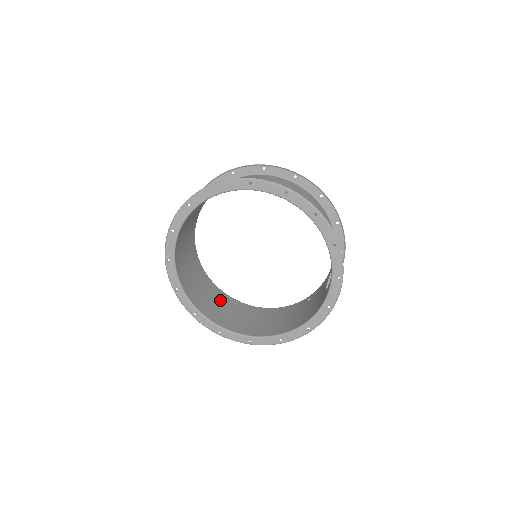
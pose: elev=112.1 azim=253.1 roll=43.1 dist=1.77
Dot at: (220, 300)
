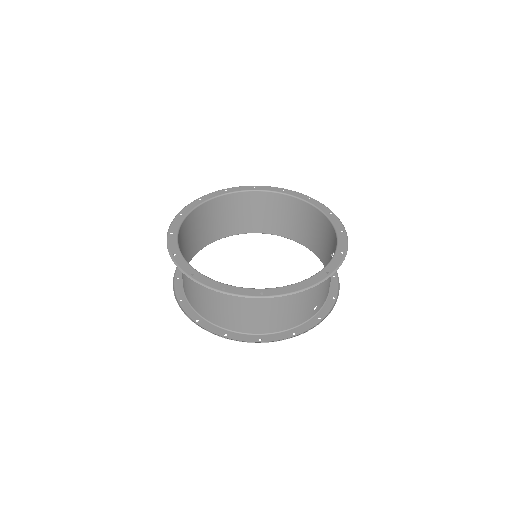
Dot at: (212, 310)
